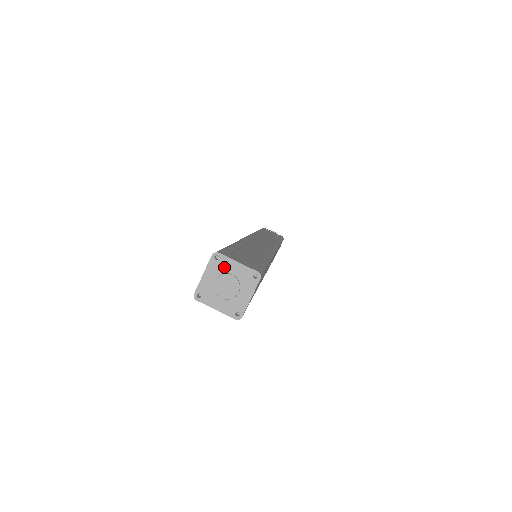
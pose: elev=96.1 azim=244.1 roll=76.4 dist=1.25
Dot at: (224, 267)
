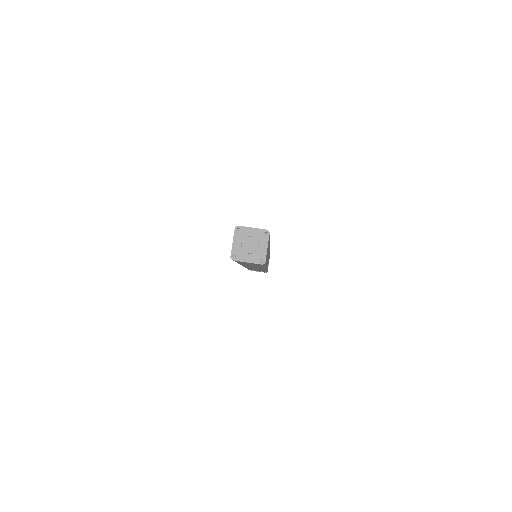
Dot at: (245, 234)
